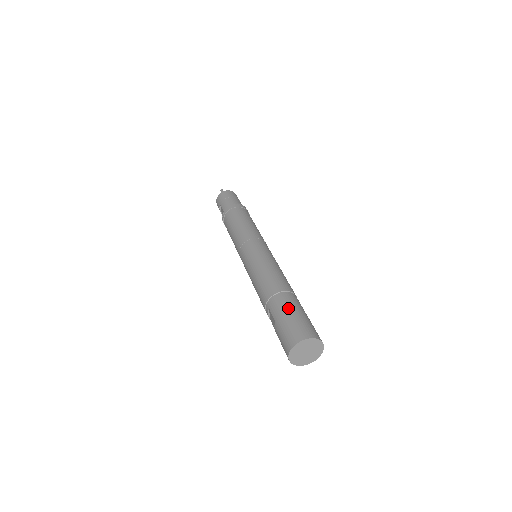
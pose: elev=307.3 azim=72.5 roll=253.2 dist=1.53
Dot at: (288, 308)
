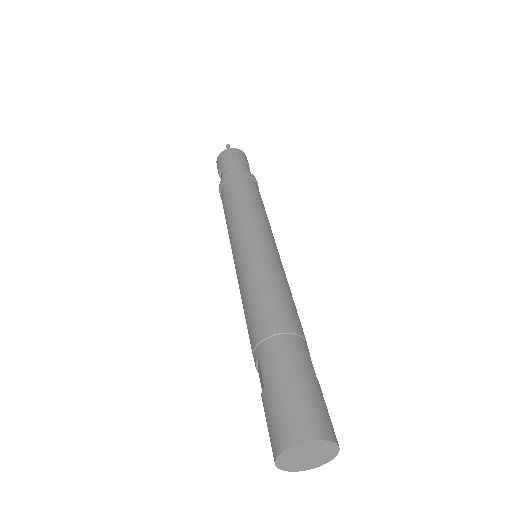
Dot at: (288, 368)
